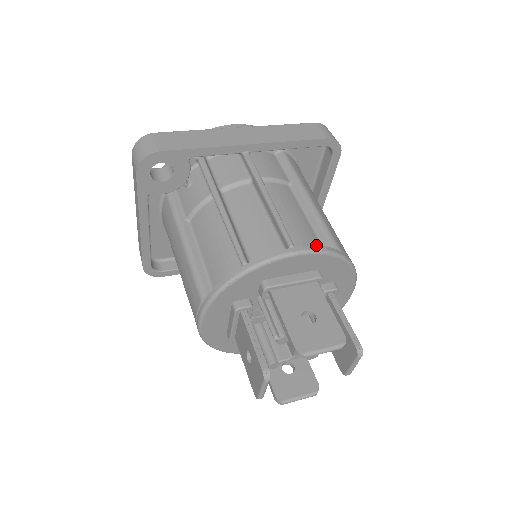
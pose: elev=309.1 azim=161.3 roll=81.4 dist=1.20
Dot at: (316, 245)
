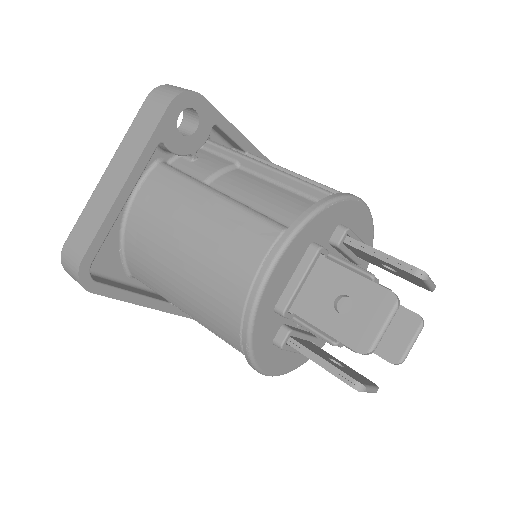
Dot at: occluded
